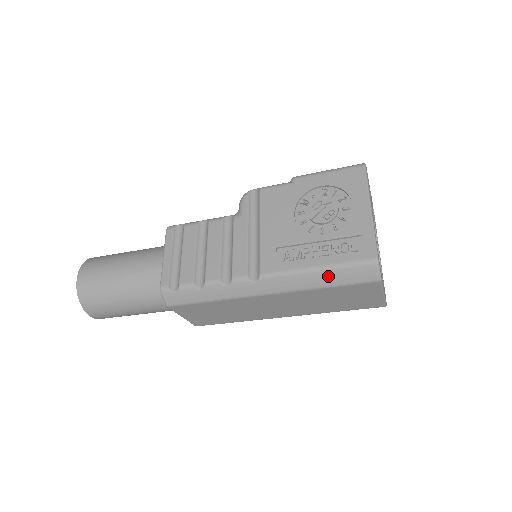
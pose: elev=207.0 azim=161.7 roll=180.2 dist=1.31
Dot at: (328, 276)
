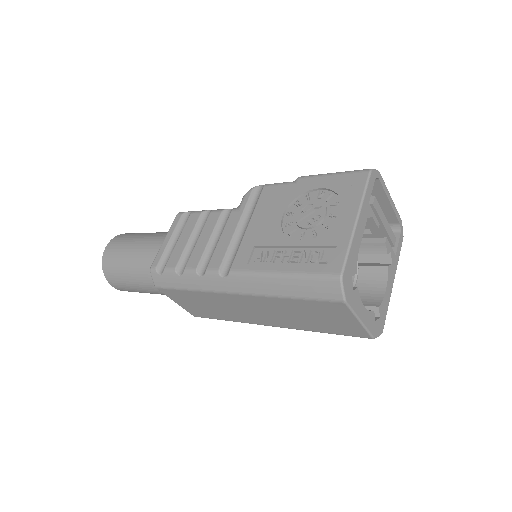
Dot at: (291, 285)
